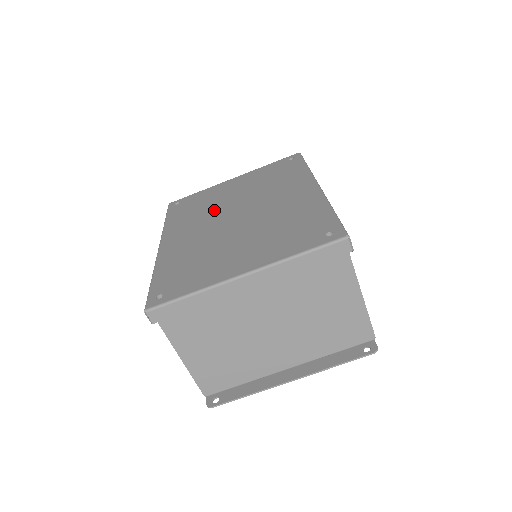
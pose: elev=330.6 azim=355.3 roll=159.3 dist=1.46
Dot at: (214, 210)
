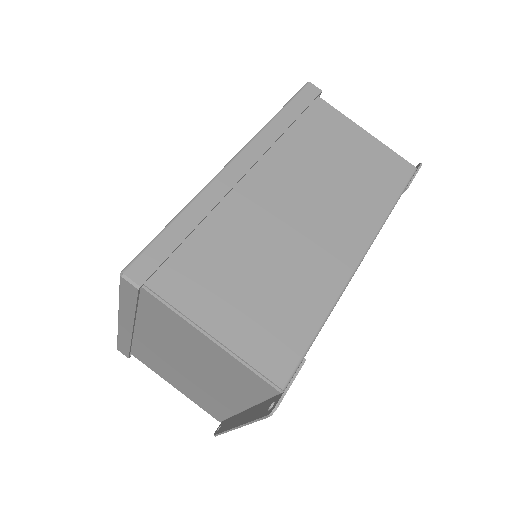
Dot at: occluded
